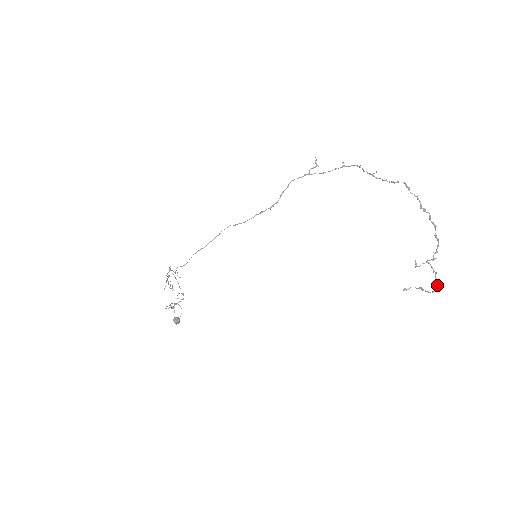
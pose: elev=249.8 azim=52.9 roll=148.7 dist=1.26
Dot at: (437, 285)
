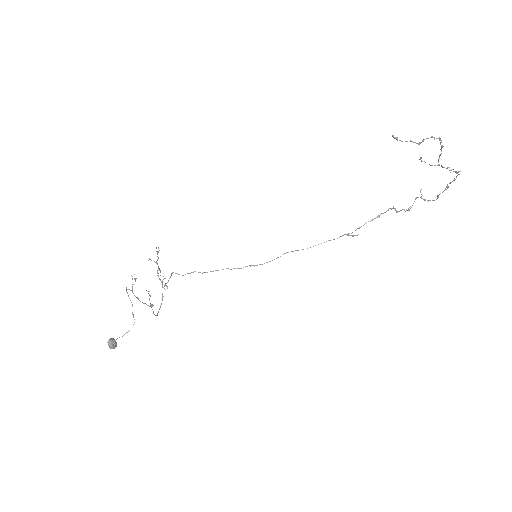
Dot at: (439, 138)
